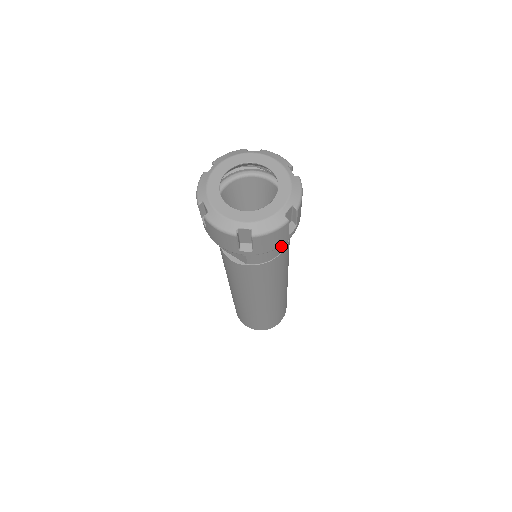
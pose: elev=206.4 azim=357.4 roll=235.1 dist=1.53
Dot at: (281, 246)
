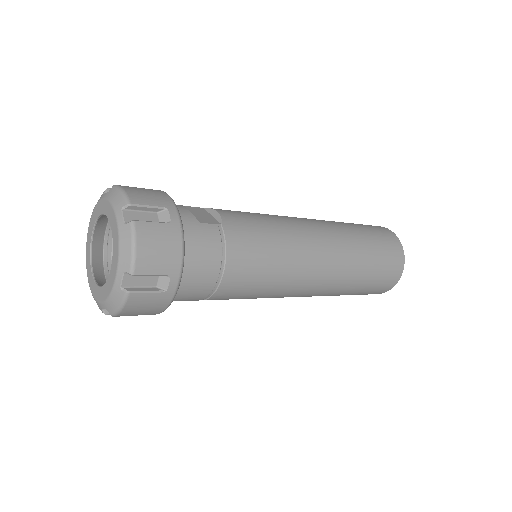
Dot at: (204, 282)
